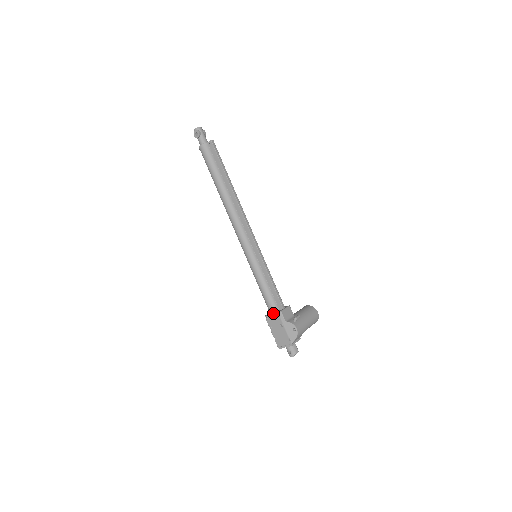
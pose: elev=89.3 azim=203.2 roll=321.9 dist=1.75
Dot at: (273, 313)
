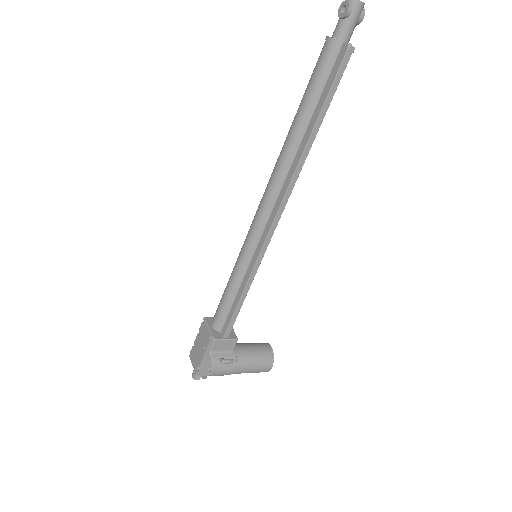
Dot at: (209, 329)
